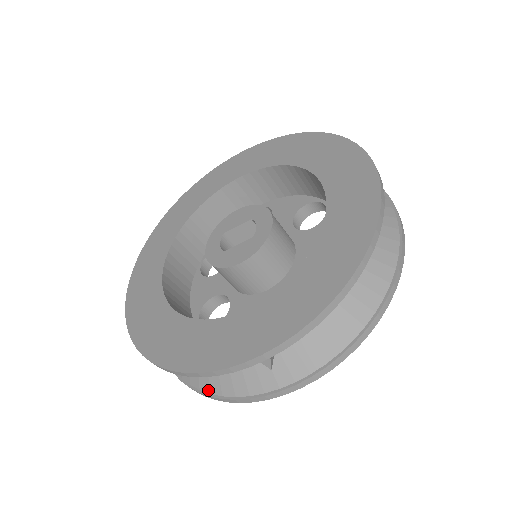
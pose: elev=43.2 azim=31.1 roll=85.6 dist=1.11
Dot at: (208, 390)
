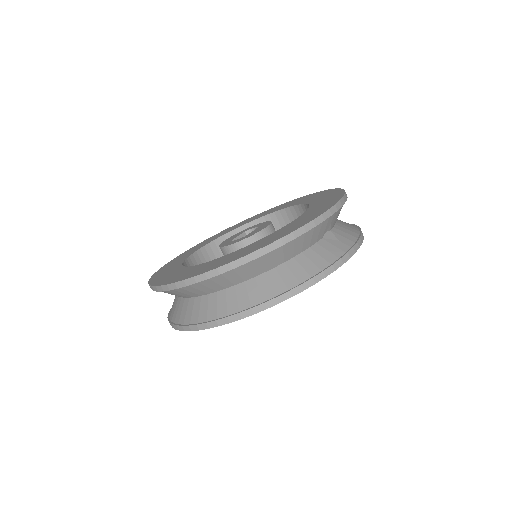
Dot at: (308, 276)
